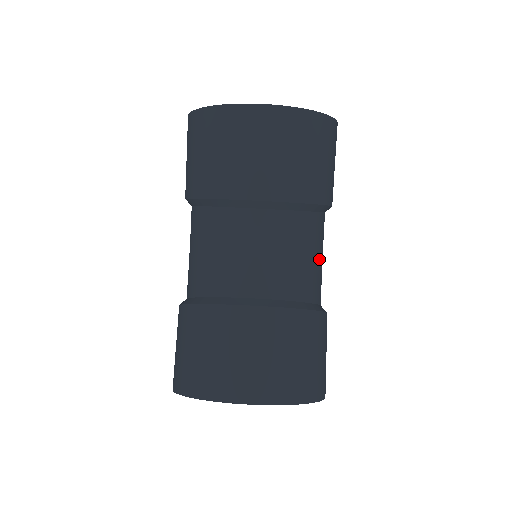
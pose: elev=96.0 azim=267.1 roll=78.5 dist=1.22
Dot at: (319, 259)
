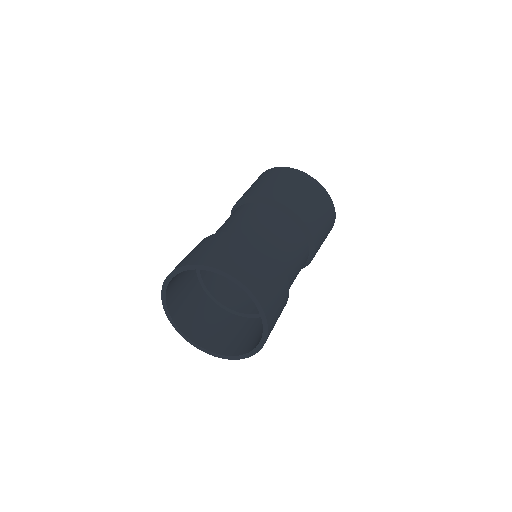
Dot at: (297, 273)
